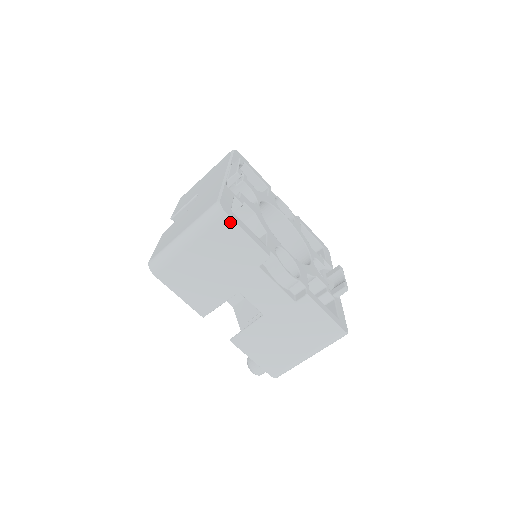
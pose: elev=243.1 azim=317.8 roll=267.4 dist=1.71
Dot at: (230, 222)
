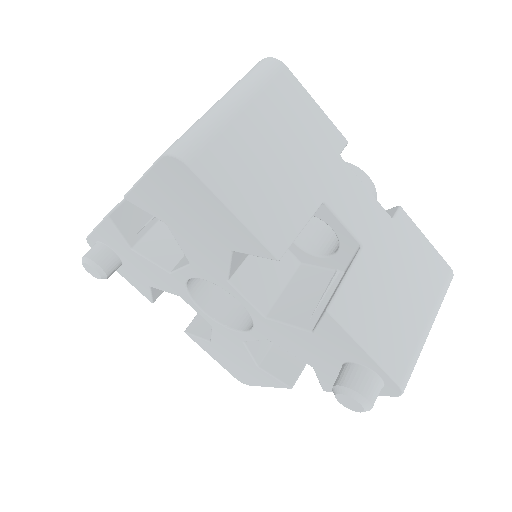
Dot at: (293, 77)
